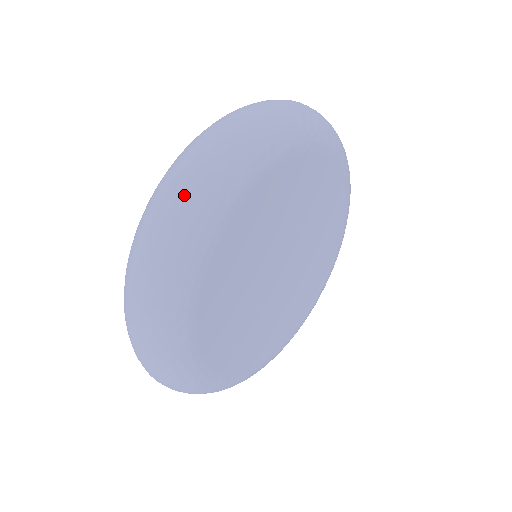
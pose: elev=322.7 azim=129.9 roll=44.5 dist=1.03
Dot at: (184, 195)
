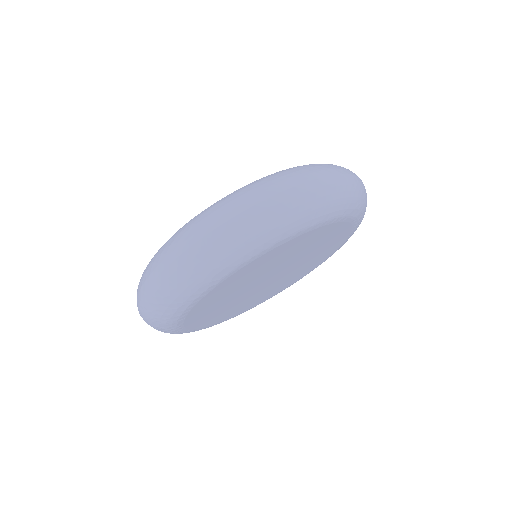
Dot at: (311, 194)
